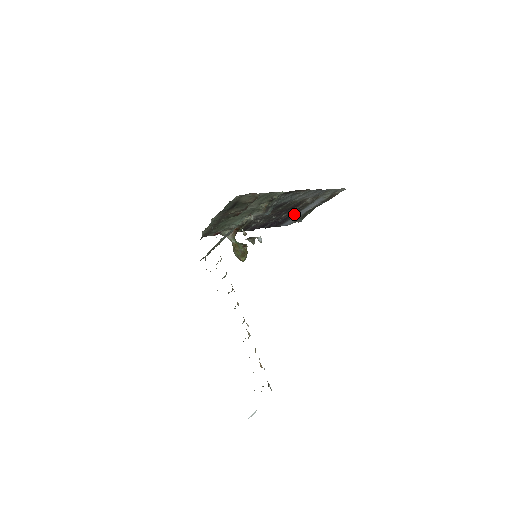
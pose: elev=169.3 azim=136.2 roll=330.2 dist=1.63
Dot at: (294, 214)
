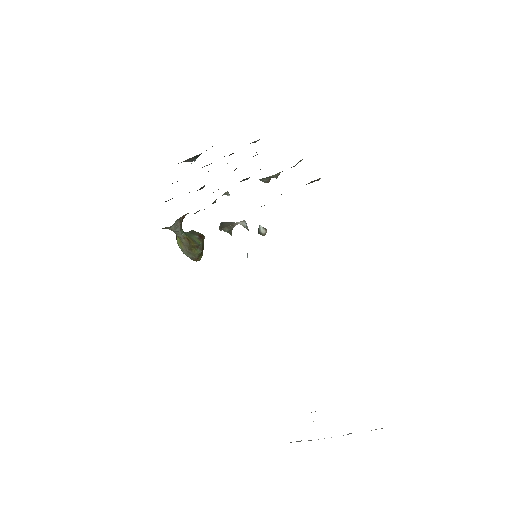
Dot at: occluded
